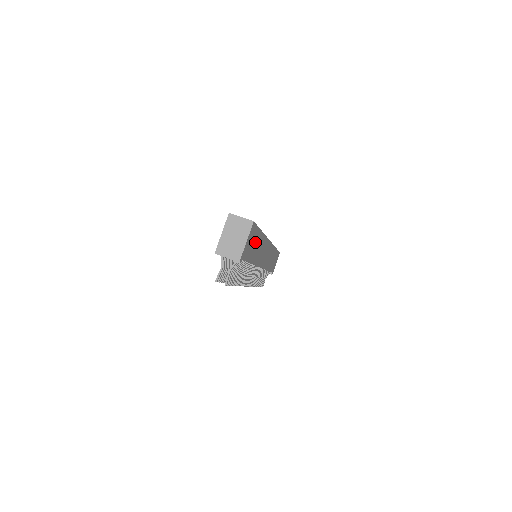
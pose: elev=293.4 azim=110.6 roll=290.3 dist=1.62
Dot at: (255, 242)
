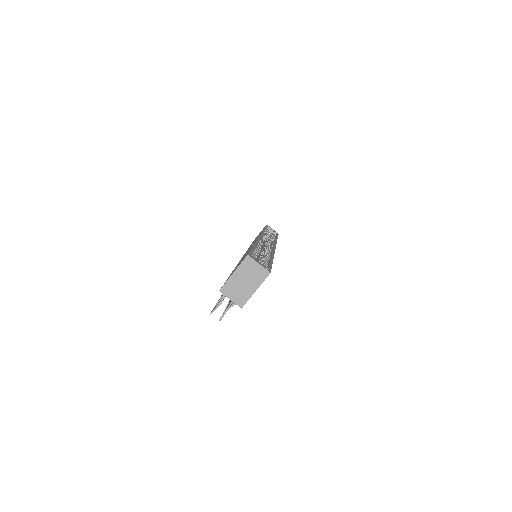
Dot at: occluded
